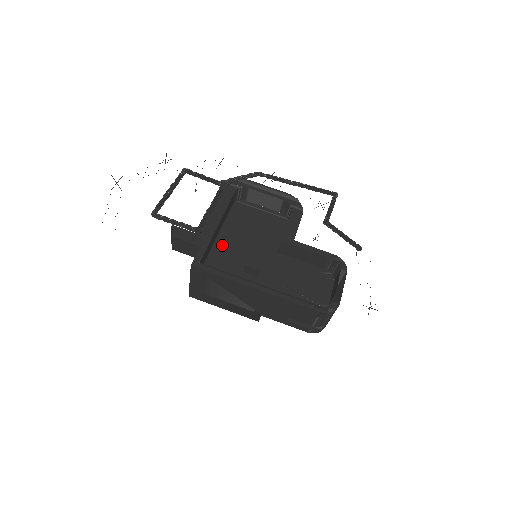
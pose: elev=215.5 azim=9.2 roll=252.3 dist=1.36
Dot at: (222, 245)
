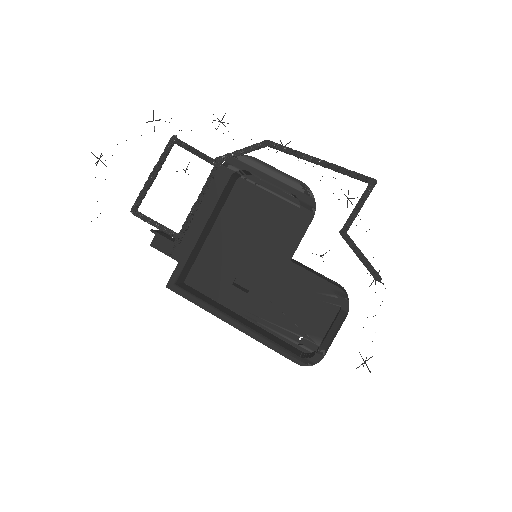
Dot at: (214, 245)
